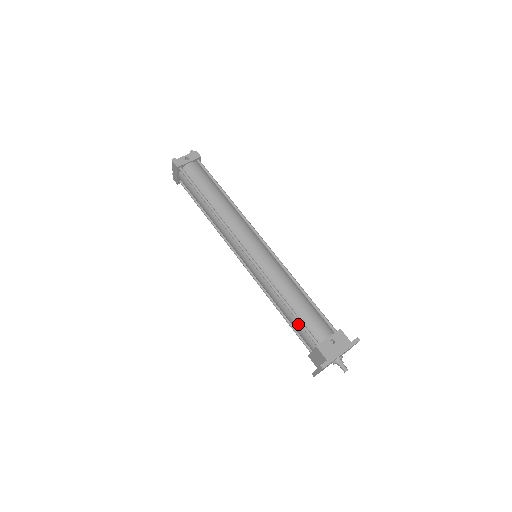
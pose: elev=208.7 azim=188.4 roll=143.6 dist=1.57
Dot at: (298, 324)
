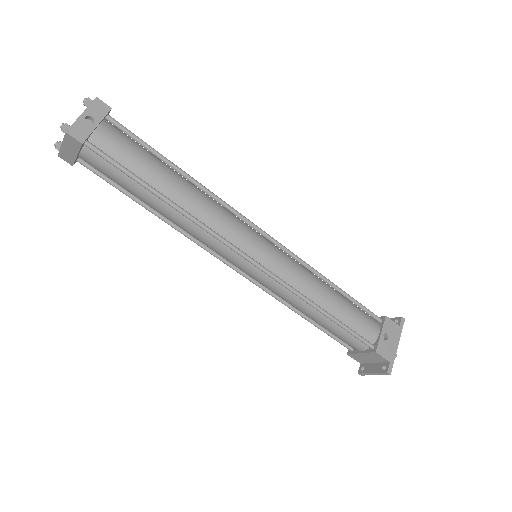
Dot at: (342, 331)
